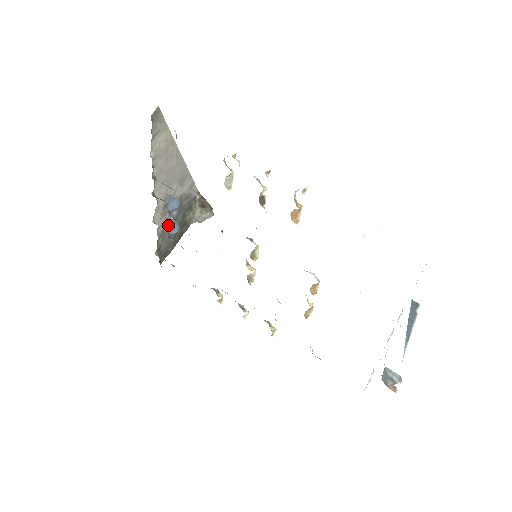
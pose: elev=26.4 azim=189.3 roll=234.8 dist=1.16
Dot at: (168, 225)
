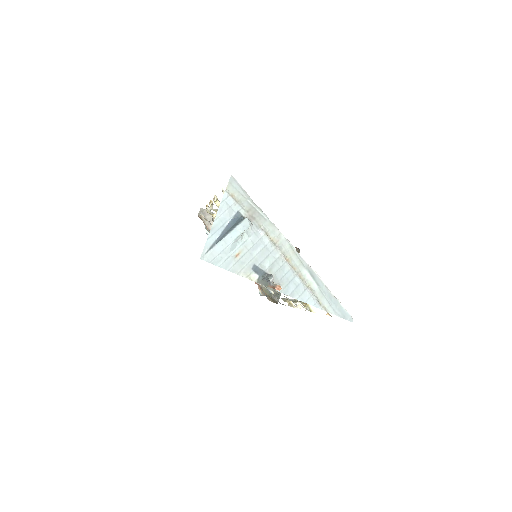
Dot at: occluded
